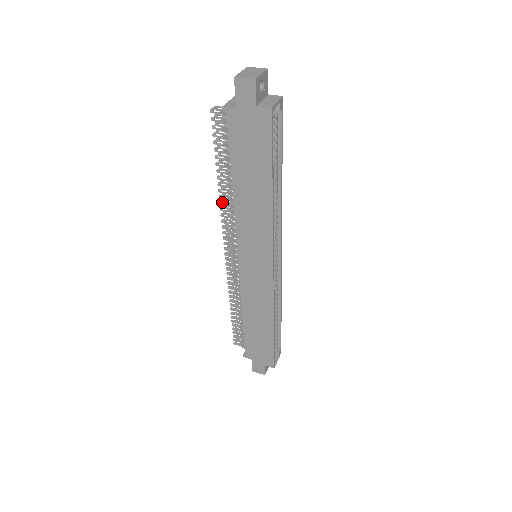
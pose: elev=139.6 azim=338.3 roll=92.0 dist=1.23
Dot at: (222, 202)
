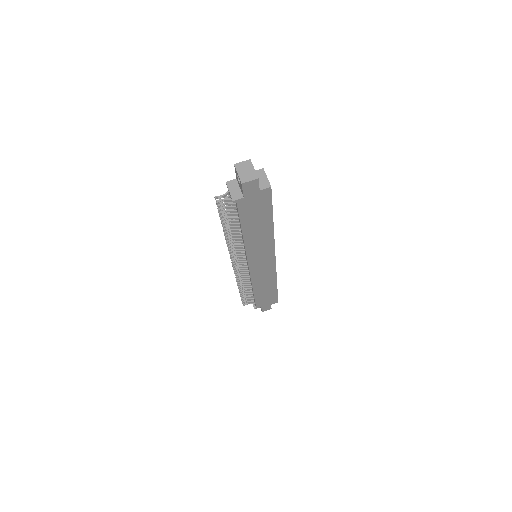
Dot at: (229, 244)
